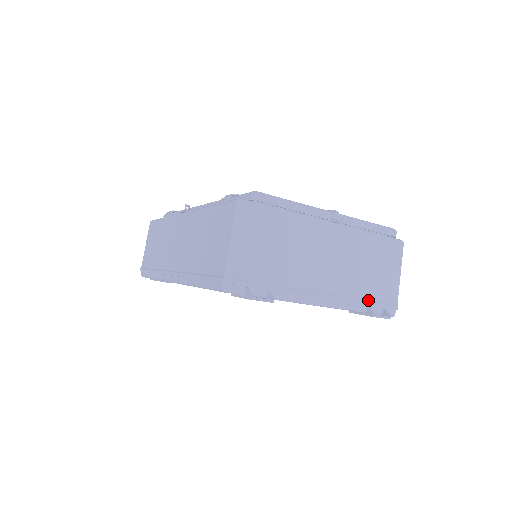
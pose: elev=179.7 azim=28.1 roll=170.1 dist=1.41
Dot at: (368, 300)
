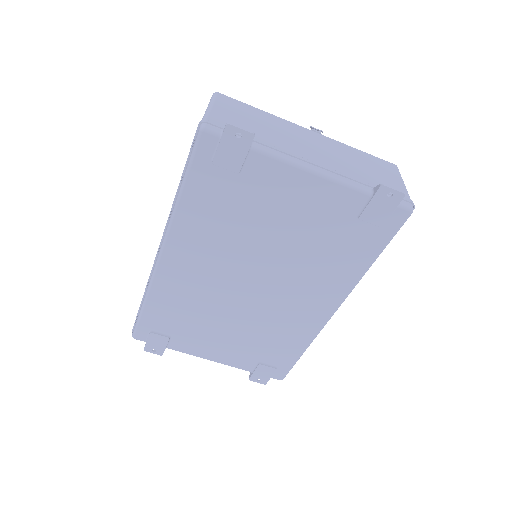
Dot at: (372, 185)
